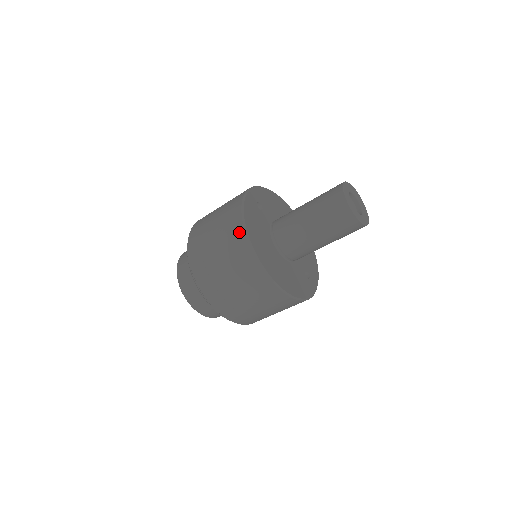
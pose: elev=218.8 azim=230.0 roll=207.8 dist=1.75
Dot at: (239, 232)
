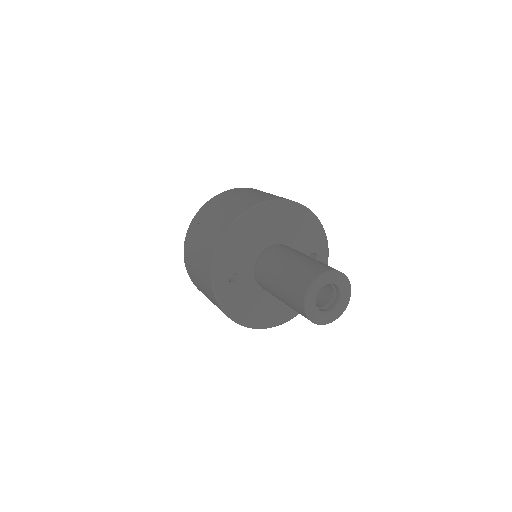
Dot at: occluded
